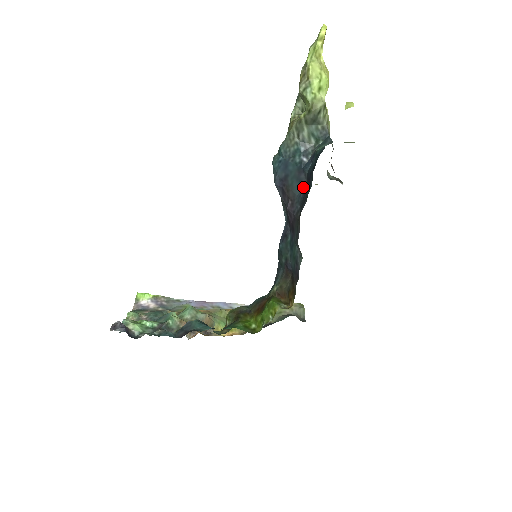
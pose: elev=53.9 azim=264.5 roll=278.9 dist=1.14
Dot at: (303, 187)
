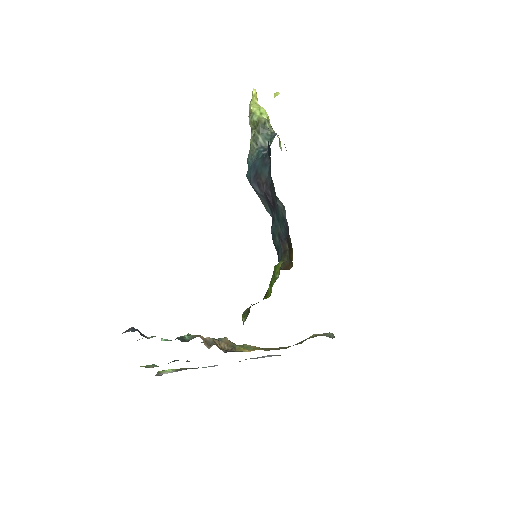
Dot at: (269, 166)
